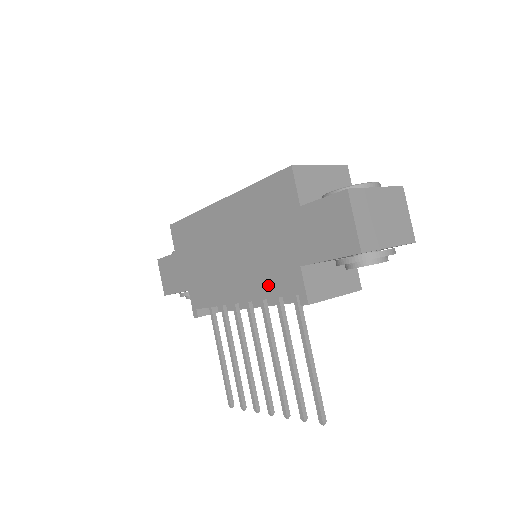
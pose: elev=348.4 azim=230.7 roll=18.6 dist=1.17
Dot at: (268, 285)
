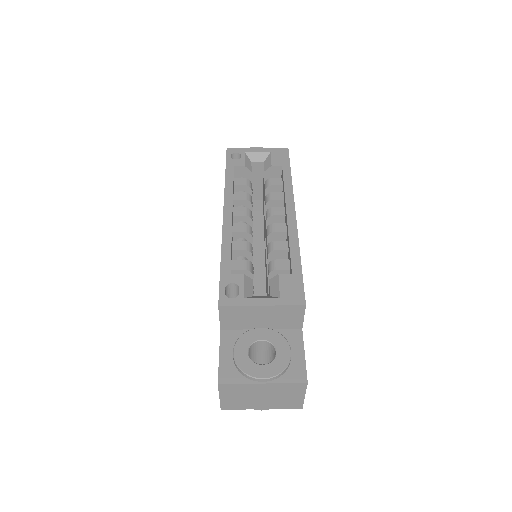
Dot at: occluded
